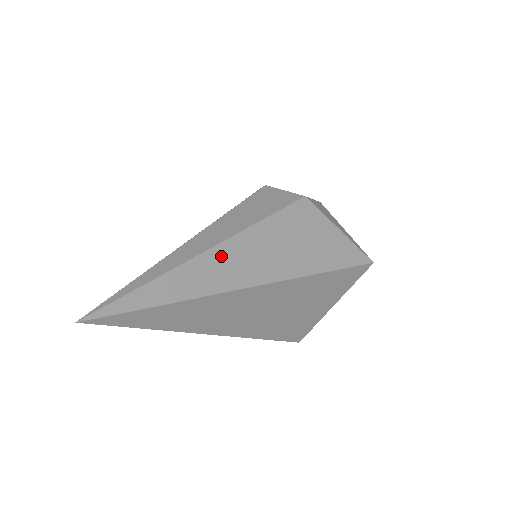
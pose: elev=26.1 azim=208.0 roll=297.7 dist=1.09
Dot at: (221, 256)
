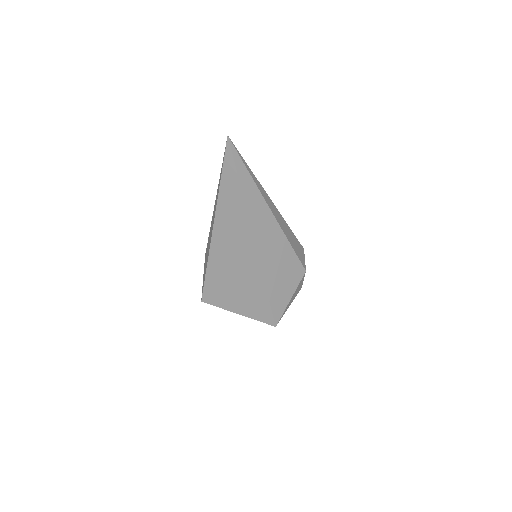
Dot at: (267, 216)
